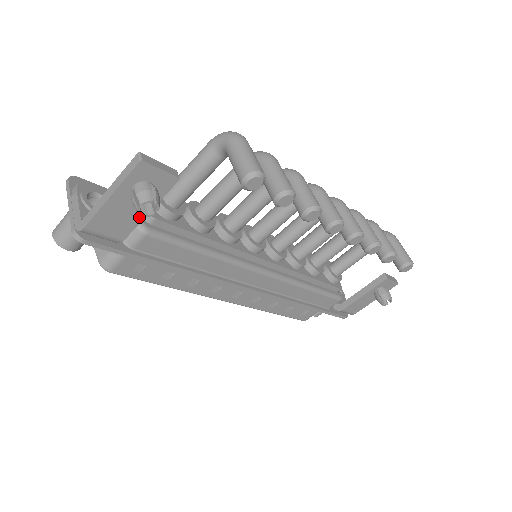
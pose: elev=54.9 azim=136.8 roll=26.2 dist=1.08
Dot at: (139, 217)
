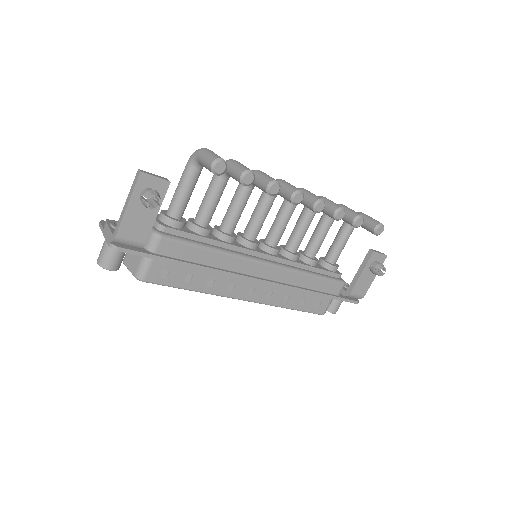
Dot at: (151, 220)
